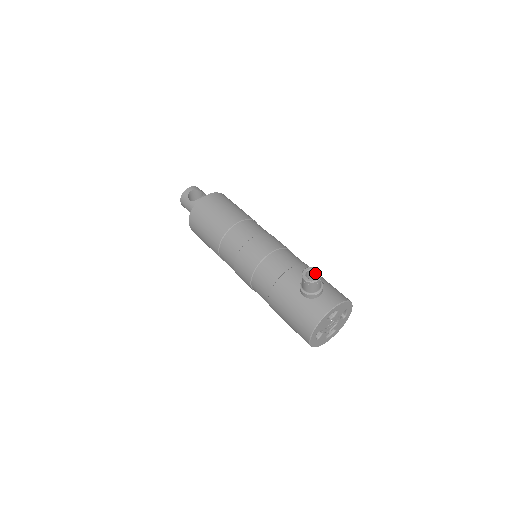
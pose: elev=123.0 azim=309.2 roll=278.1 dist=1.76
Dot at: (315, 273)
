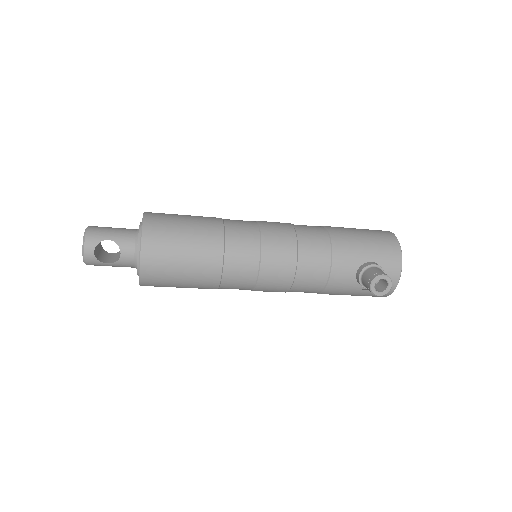
Dot at: (380, 278)
